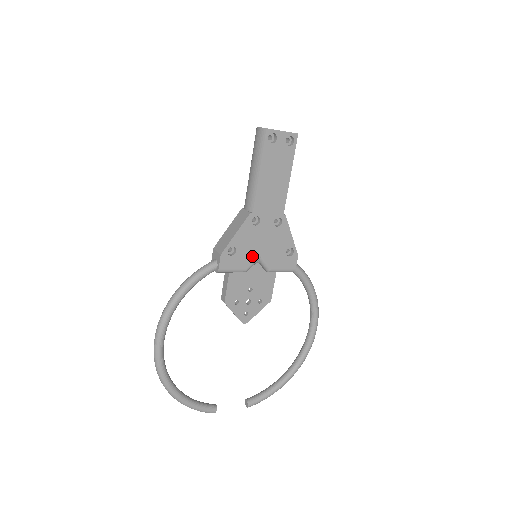
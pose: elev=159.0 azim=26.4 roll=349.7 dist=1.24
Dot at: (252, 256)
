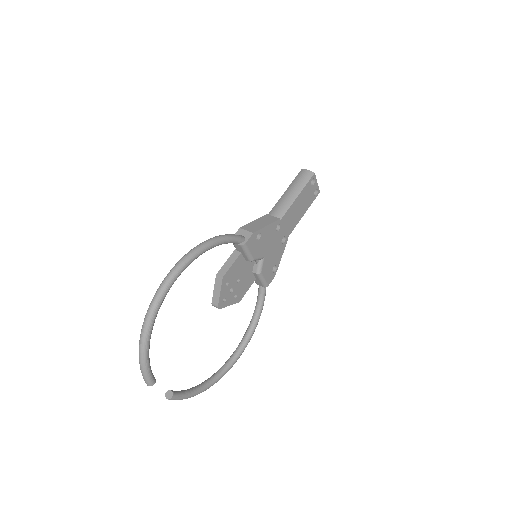
Dot at: (262, 252)
